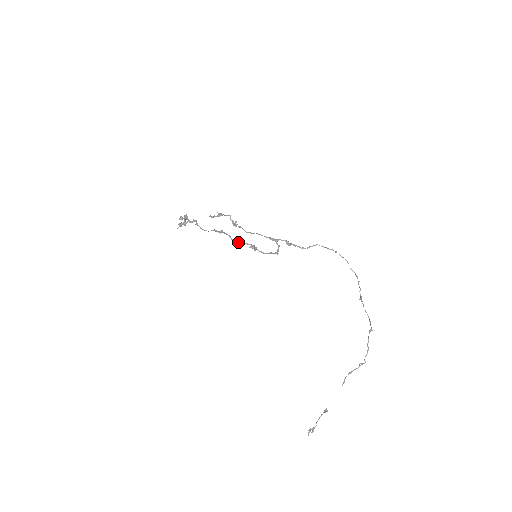
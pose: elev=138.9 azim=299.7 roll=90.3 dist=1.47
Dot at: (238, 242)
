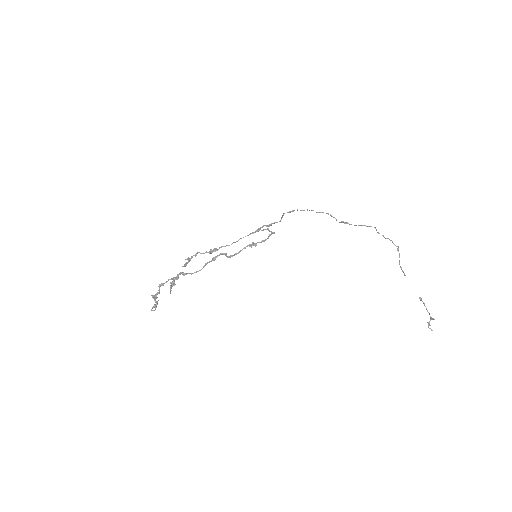
Dot at: (235, 254)
